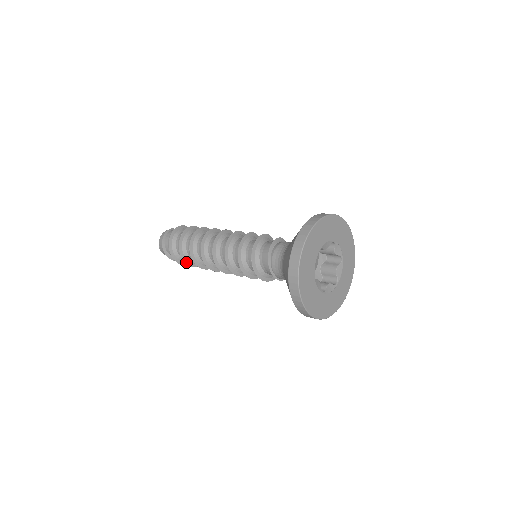
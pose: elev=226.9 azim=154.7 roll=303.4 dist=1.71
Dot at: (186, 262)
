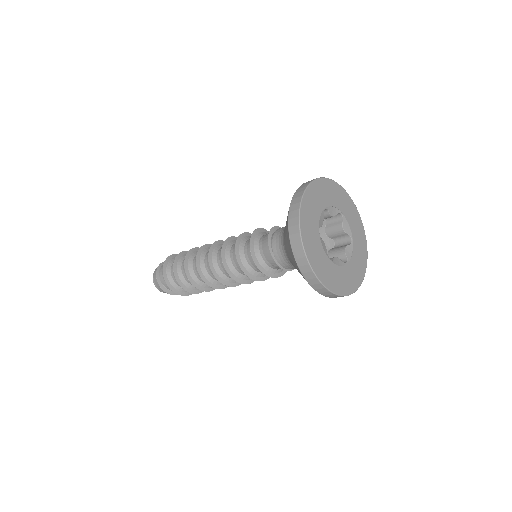
Dot at: (179, 282)
